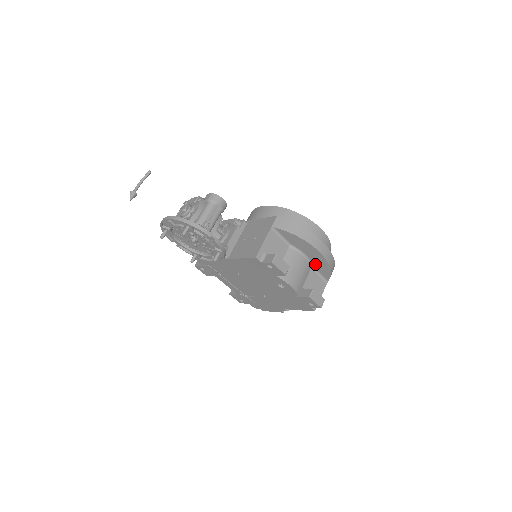
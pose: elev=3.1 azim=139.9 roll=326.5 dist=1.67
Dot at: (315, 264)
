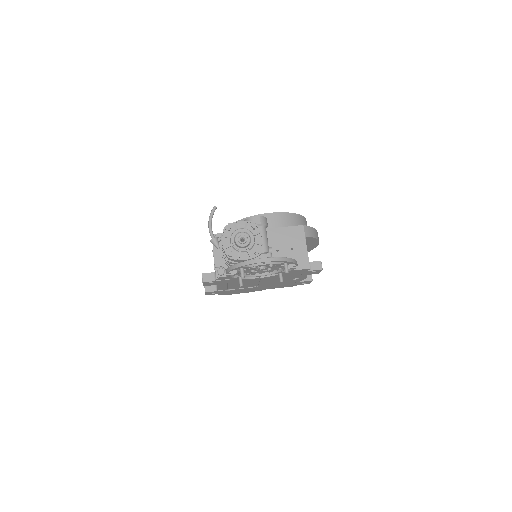
Dot at: occluded
